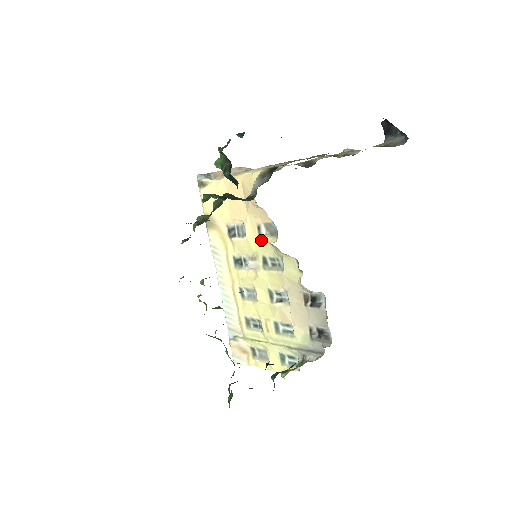
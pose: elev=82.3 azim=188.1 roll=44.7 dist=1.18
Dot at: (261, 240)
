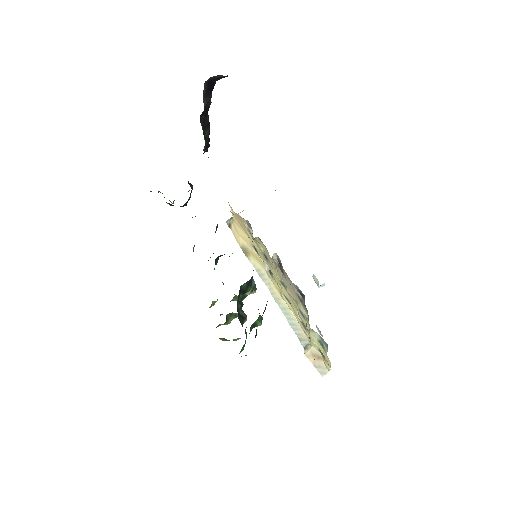
Dot at: (254, 240)
